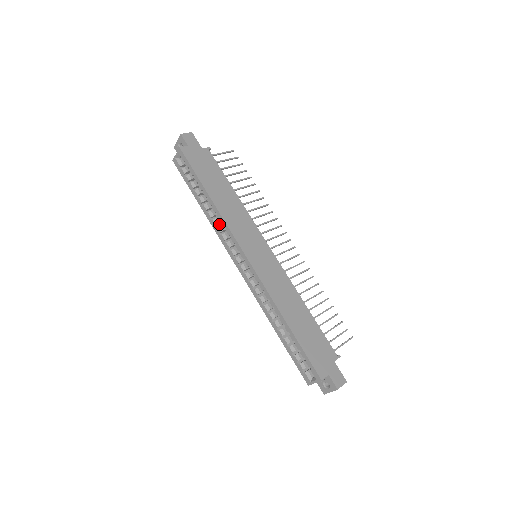
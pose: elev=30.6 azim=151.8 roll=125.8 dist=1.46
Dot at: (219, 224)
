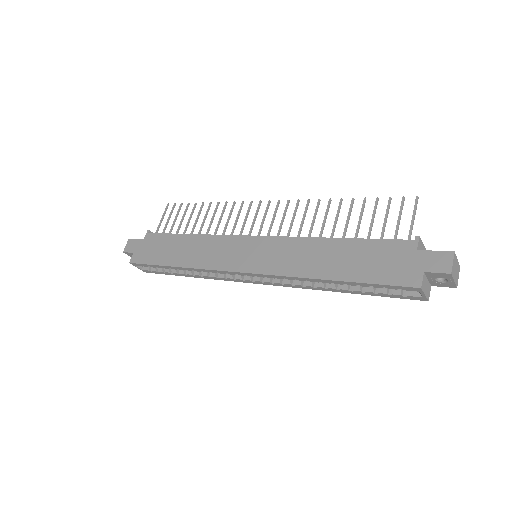
Dot at: occluded
